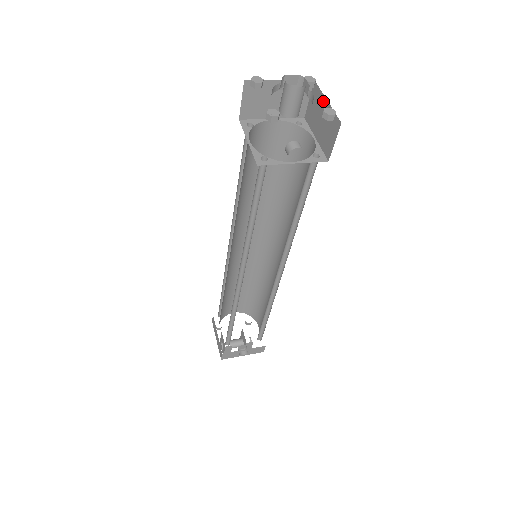
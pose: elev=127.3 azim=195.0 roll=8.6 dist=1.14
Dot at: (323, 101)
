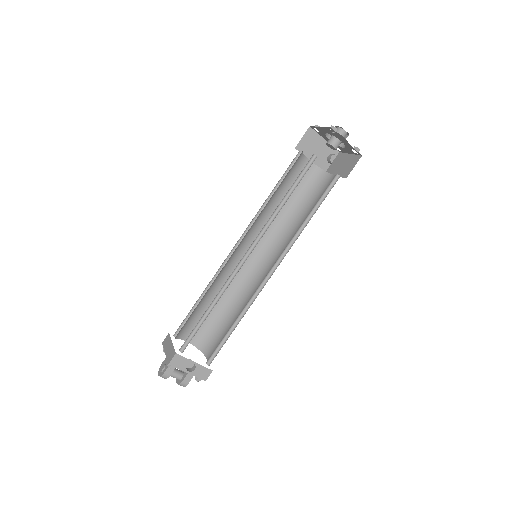
Dot at: (346, 156)
